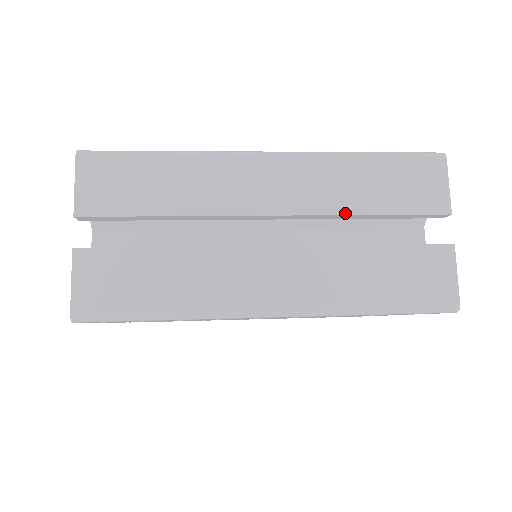
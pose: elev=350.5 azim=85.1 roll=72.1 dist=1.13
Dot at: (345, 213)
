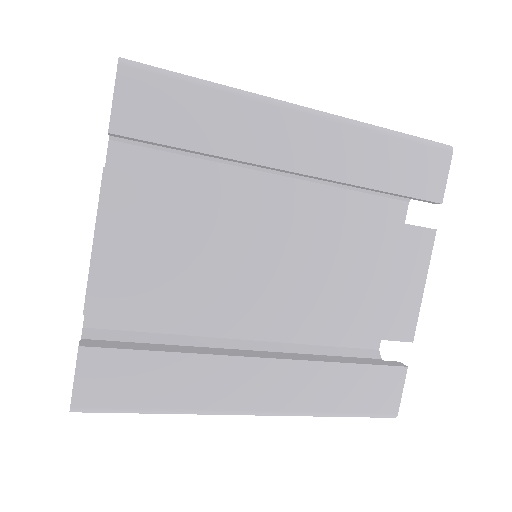
Dot at: occluded
